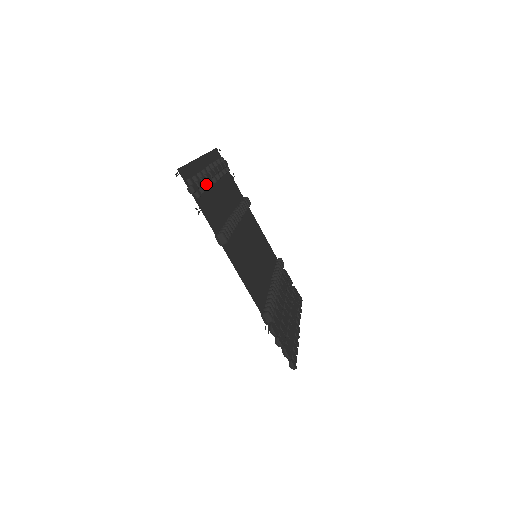
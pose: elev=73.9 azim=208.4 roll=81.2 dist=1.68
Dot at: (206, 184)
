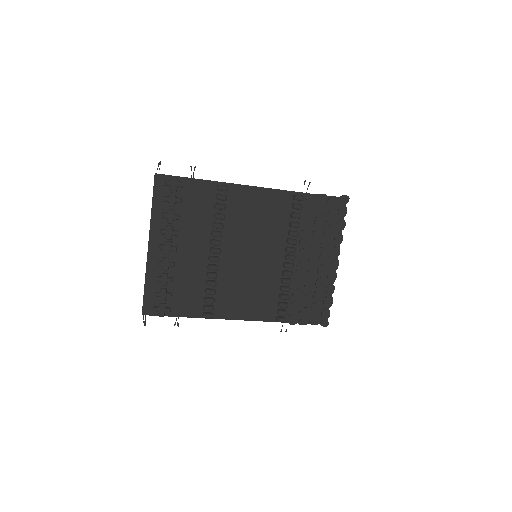
Dot at: (168, 282)
